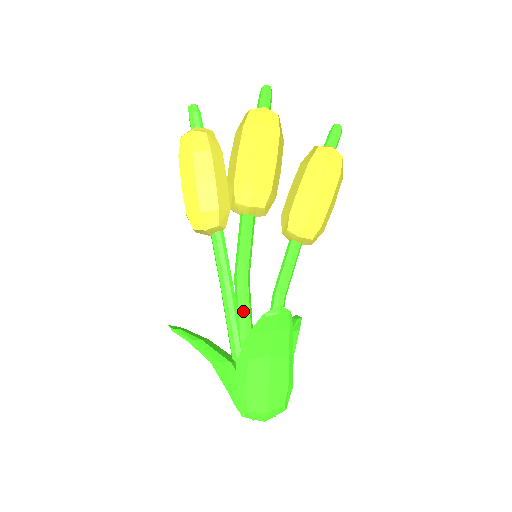
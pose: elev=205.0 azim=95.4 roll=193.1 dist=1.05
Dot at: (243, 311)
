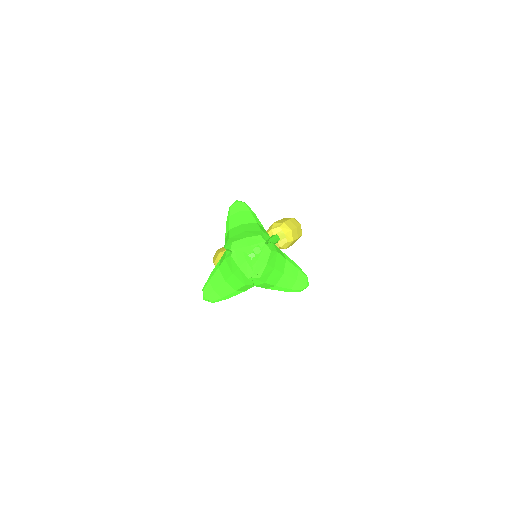
Dot at: occluded
